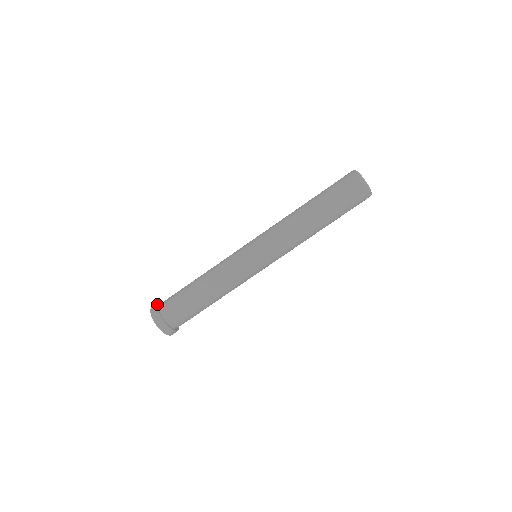
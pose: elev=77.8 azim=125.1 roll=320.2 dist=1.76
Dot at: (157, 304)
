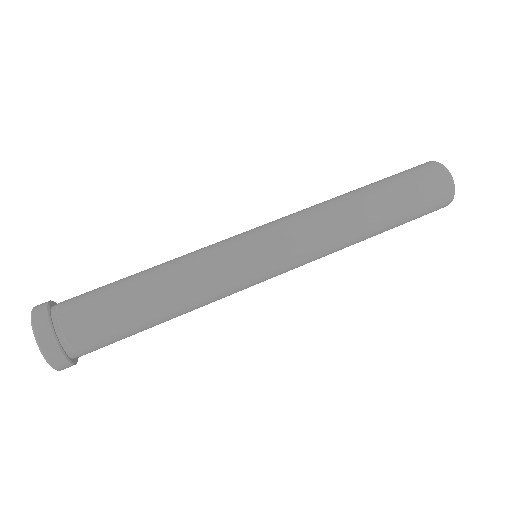
Dot at: (48, 305)
